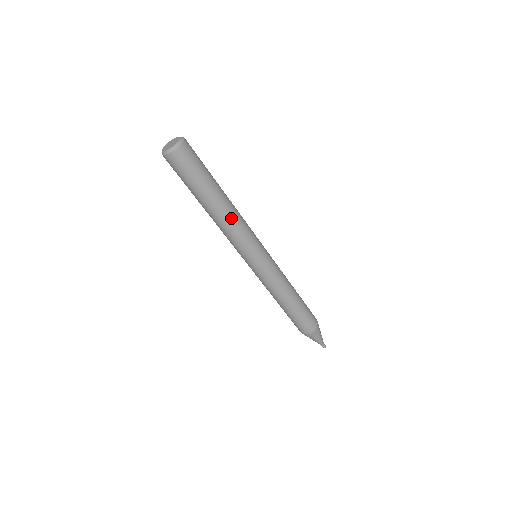
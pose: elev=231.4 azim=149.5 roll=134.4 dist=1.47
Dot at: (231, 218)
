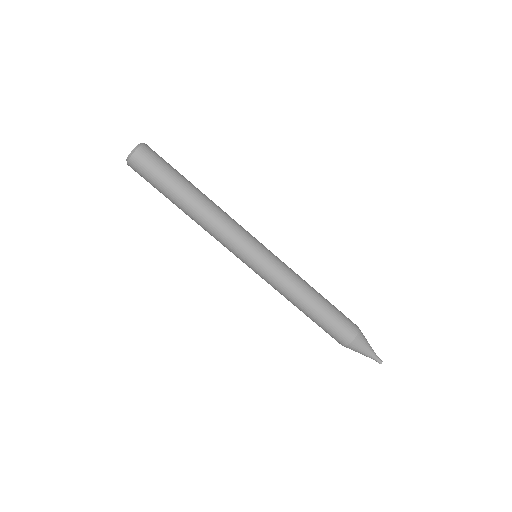
Dot at: (206, 219)
